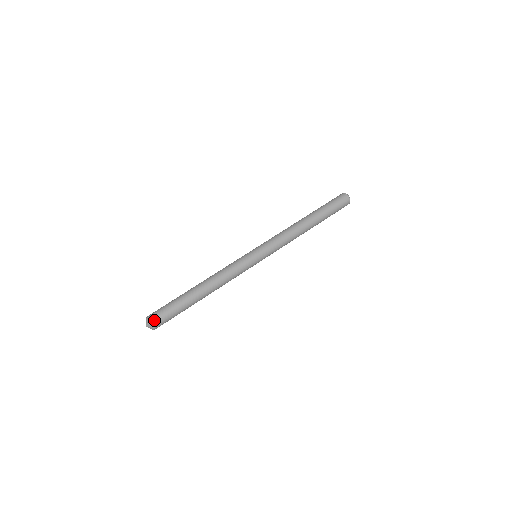
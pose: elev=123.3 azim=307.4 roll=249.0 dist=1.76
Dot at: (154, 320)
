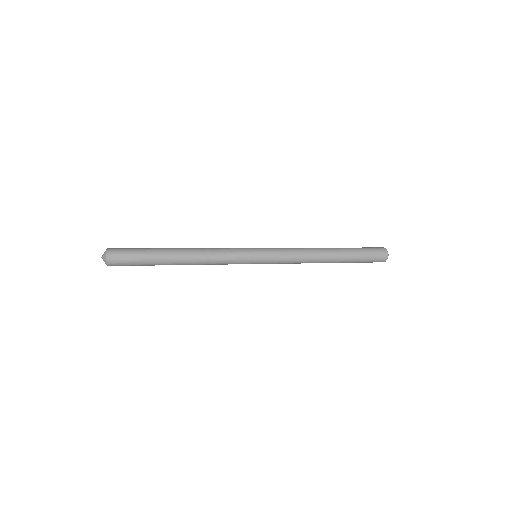
Dot at: (113, 248)
